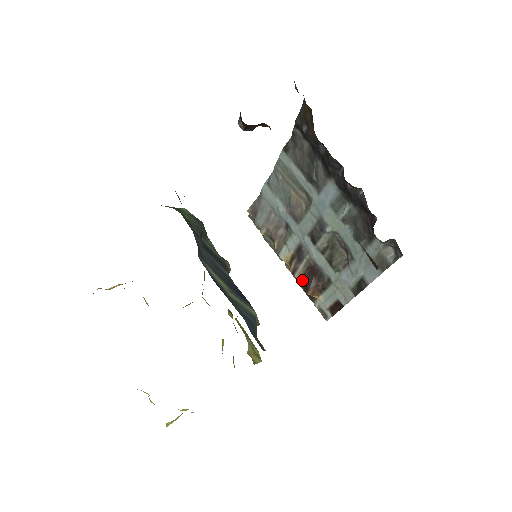
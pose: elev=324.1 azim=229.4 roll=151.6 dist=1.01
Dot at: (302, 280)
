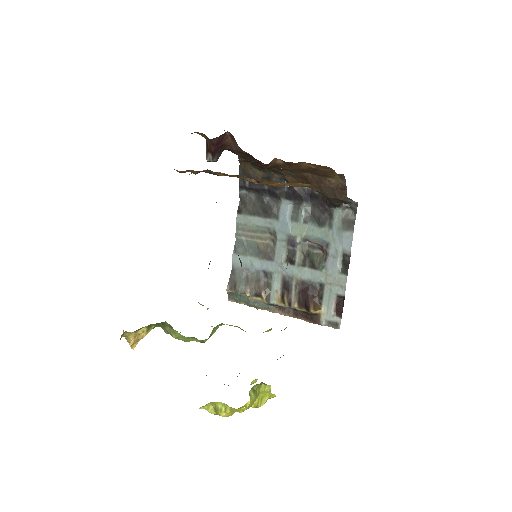
Dot at: (300, 305)
